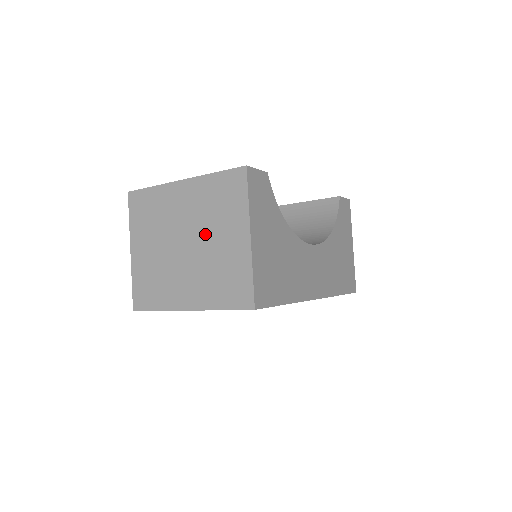
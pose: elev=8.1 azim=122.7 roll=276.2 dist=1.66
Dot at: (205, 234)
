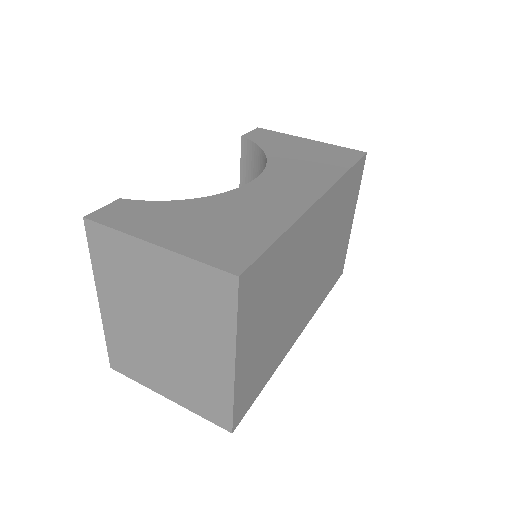
Dot at: (151, 301)
